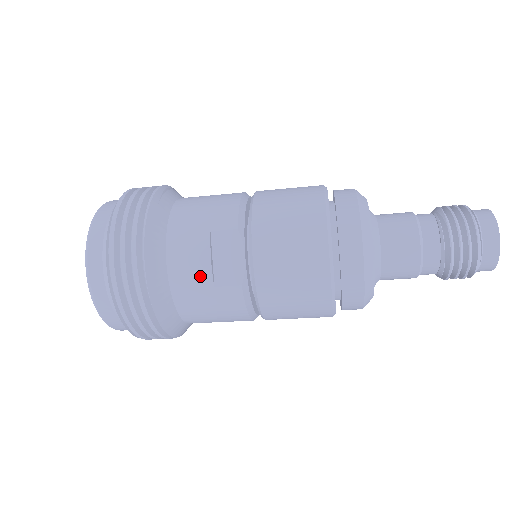
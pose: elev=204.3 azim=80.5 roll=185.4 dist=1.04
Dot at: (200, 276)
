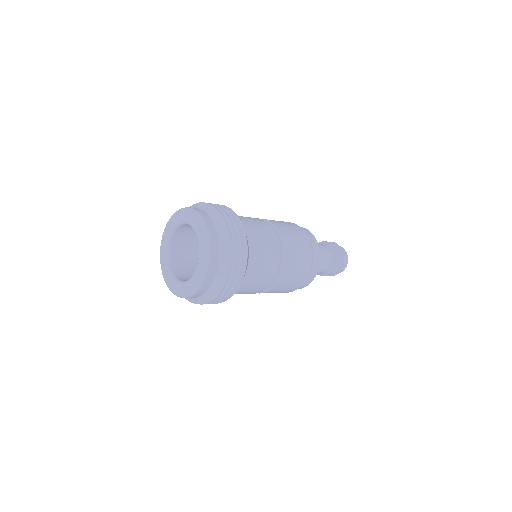
Dot at: (263, 247)
